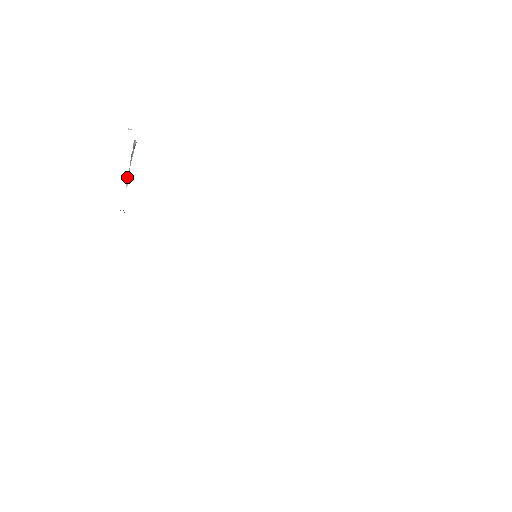
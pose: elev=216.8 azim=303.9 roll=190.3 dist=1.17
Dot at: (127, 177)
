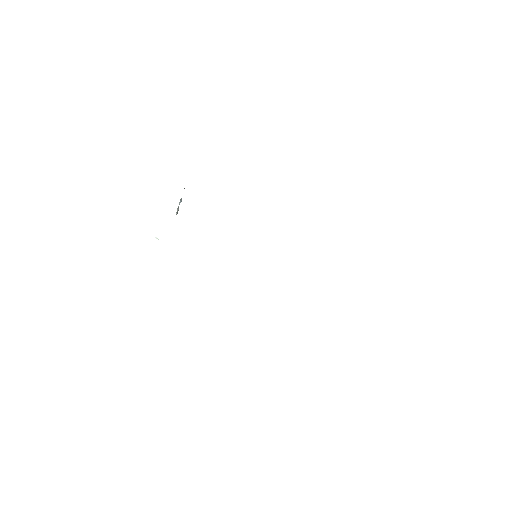
Dot at: (180, 200)
